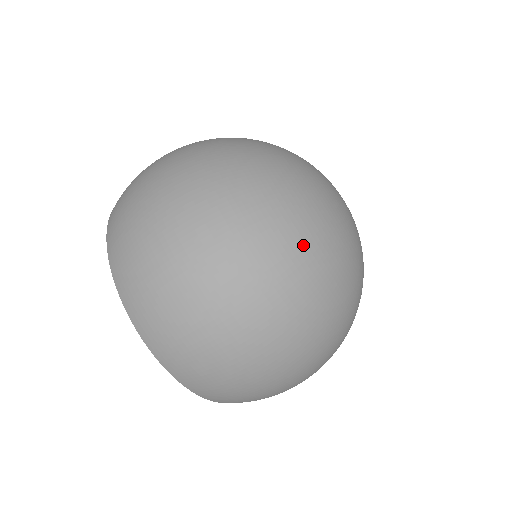
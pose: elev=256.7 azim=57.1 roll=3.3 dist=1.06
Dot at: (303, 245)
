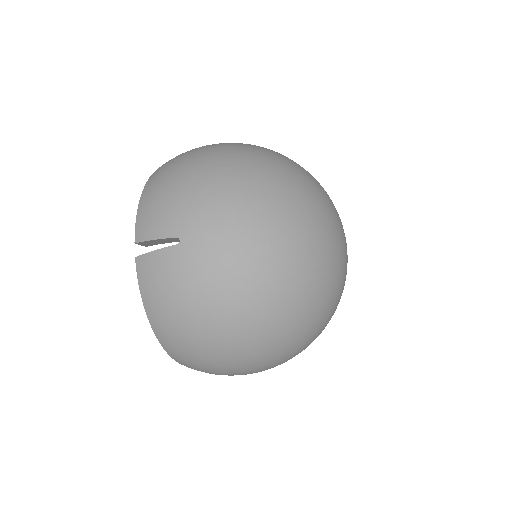
Dot at: (318, 333)
